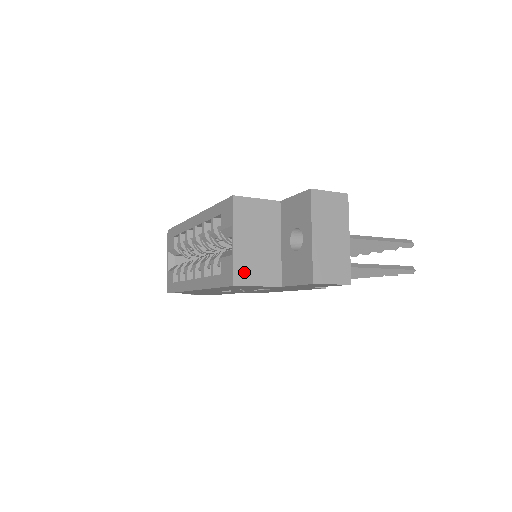
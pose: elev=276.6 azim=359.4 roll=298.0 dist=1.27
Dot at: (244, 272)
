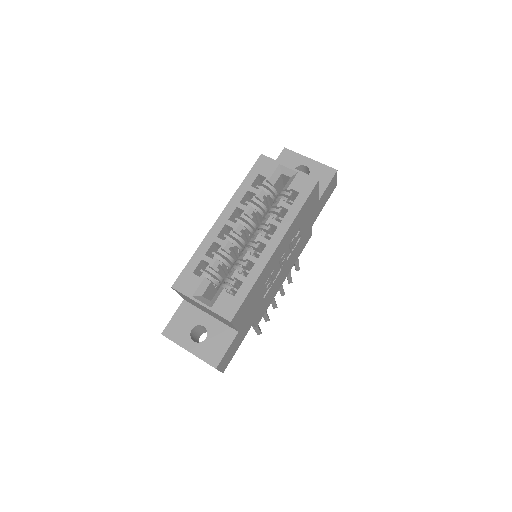
Dot at: occluded
